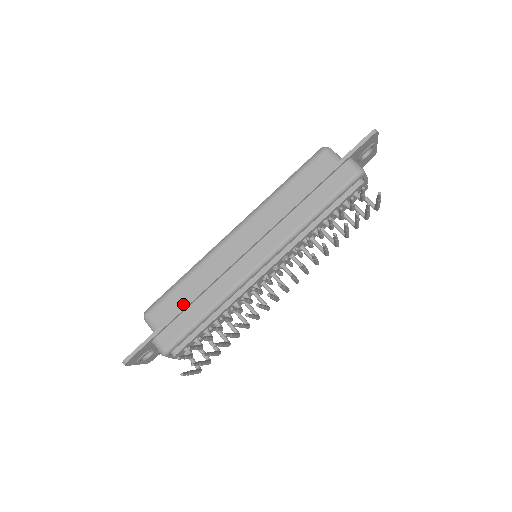
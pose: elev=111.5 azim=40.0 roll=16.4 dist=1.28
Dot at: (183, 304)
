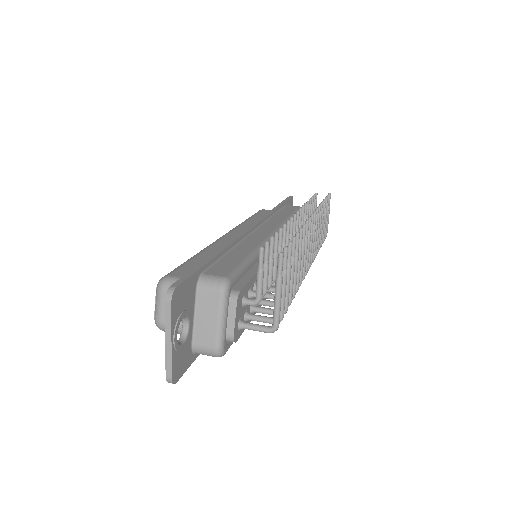
Dot at: occluded
